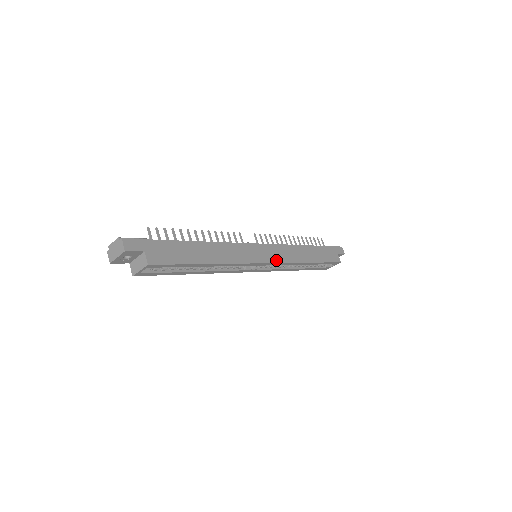
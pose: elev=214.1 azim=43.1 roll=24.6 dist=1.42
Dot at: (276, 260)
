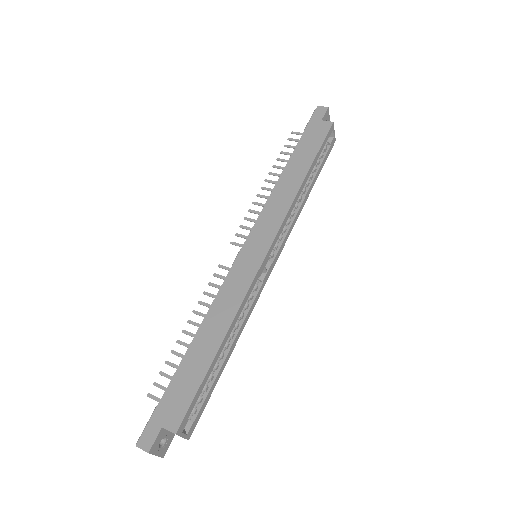
Dot at: (271, 236)
